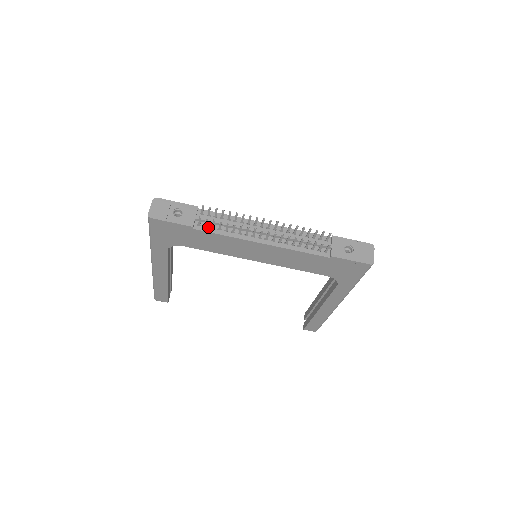
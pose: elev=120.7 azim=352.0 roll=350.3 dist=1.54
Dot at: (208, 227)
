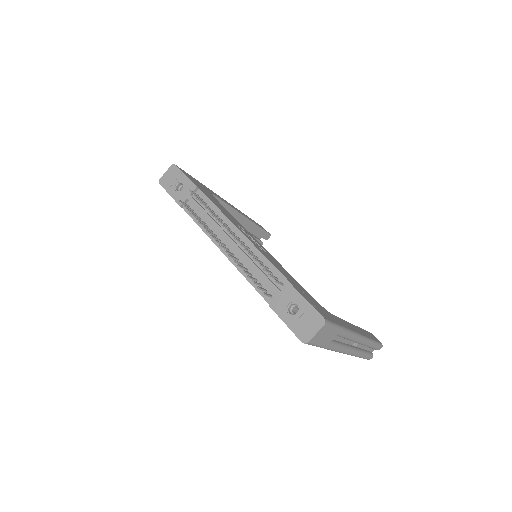
Dot at: occluded
